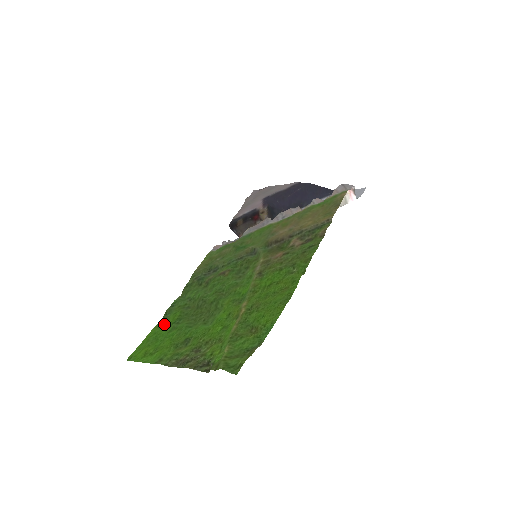
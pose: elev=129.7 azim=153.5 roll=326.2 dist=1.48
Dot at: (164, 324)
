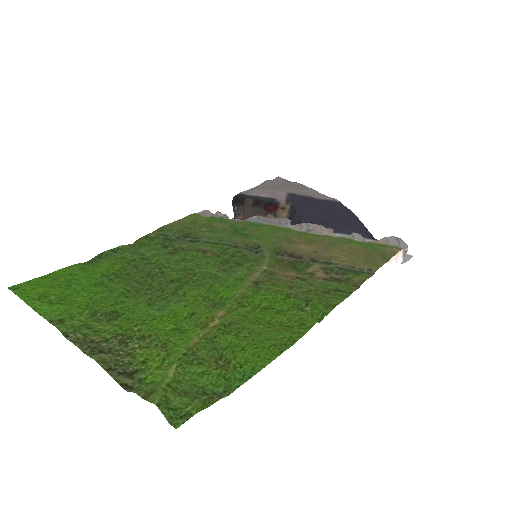
Dot at: (91, 269)
